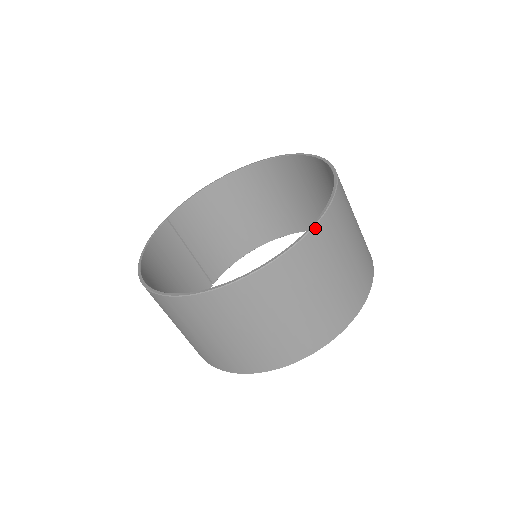
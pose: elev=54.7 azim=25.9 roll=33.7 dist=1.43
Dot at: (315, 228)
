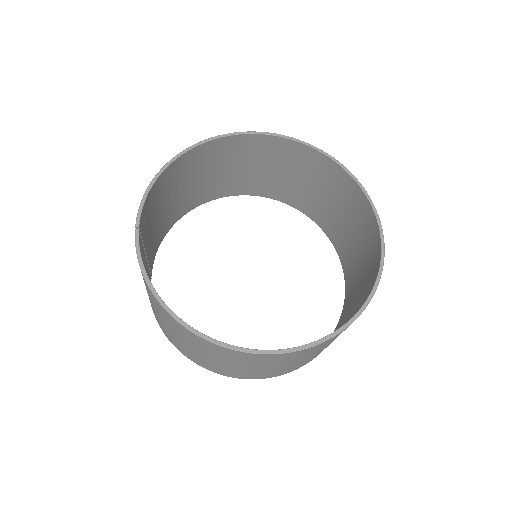
Dot at: (384, 250)
